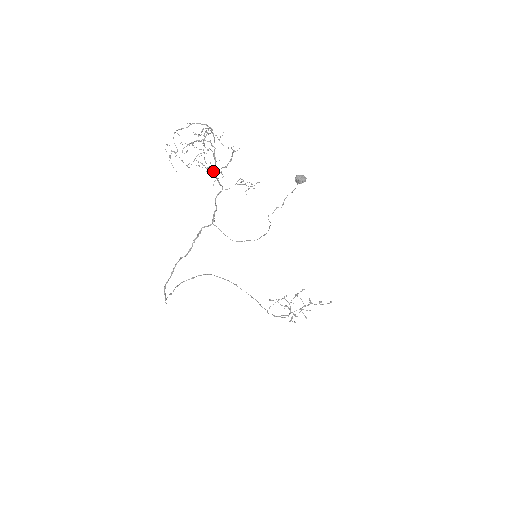
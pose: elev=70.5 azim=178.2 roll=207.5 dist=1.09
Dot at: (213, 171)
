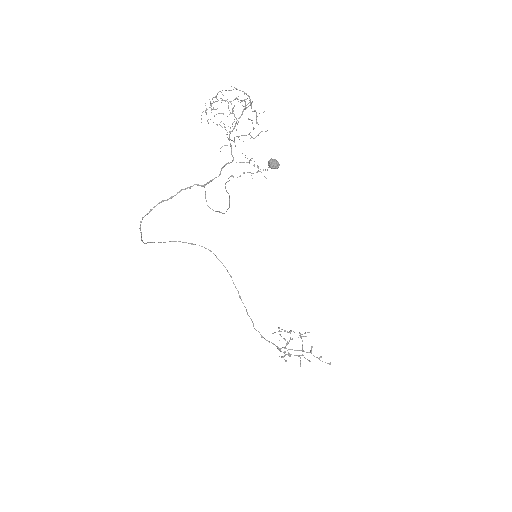
Dot at: (229, 137)
